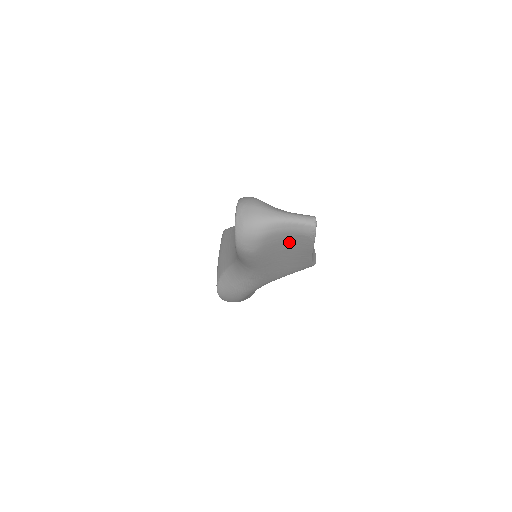
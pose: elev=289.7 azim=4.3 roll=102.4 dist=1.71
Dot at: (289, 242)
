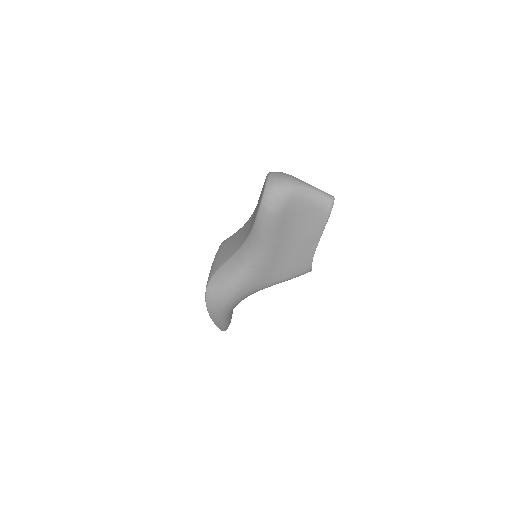
Dot at: (305, 217)
